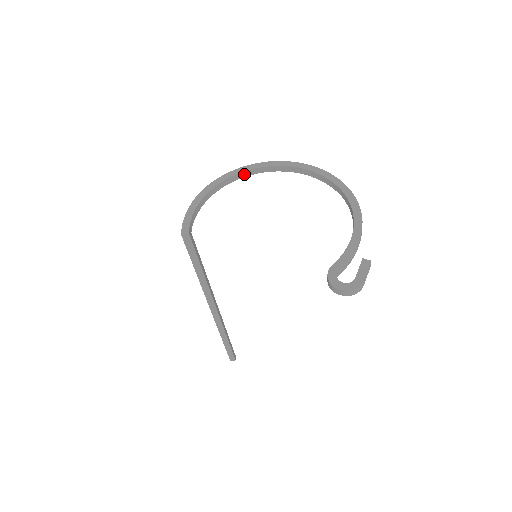
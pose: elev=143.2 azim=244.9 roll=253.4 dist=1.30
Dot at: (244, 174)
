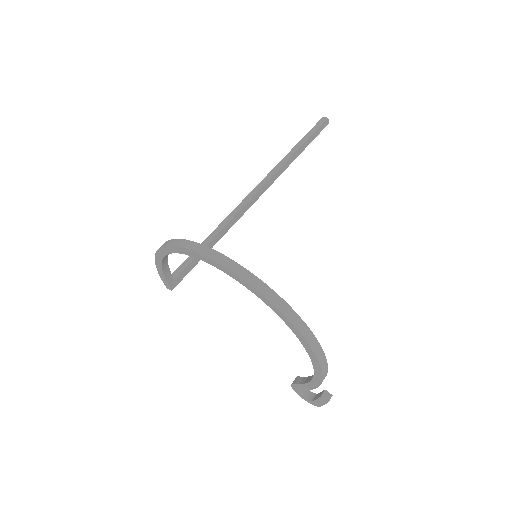
Dot at: occluded
